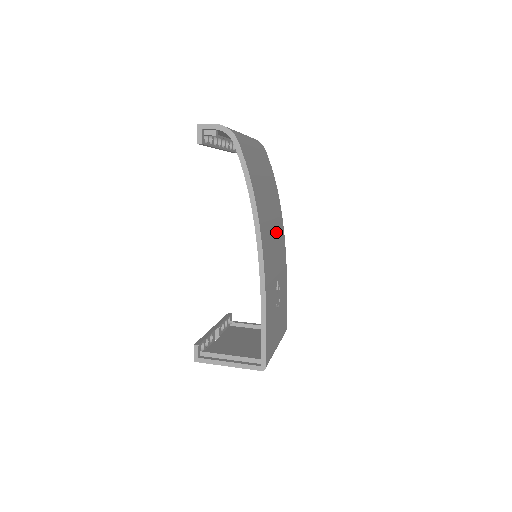
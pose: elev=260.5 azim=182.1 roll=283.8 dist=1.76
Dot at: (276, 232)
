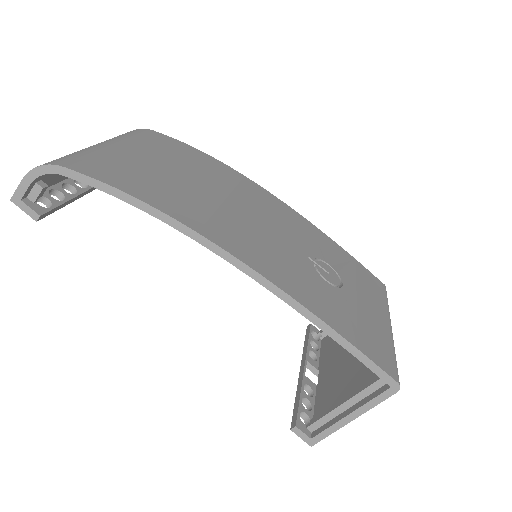
Dot at: (249, 206)
